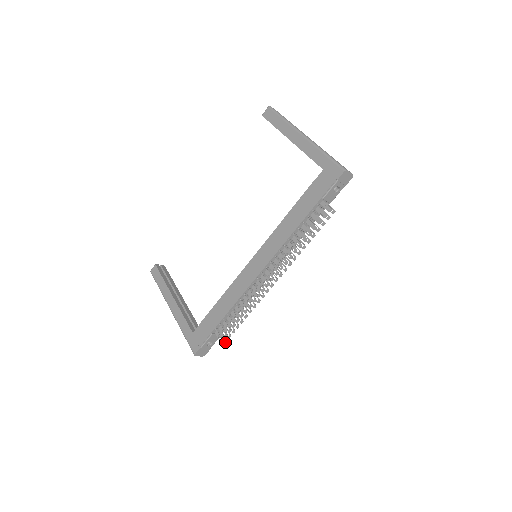
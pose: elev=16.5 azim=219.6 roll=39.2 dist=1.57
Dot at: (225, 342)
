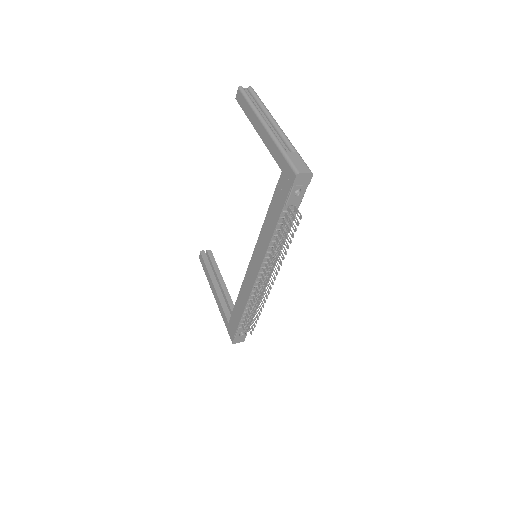
Dot at: (251, 334)
